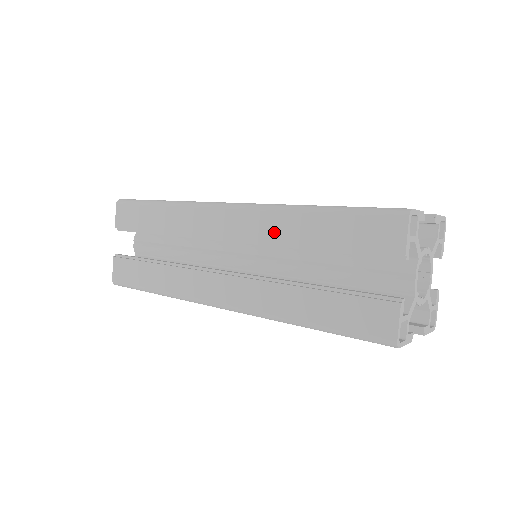
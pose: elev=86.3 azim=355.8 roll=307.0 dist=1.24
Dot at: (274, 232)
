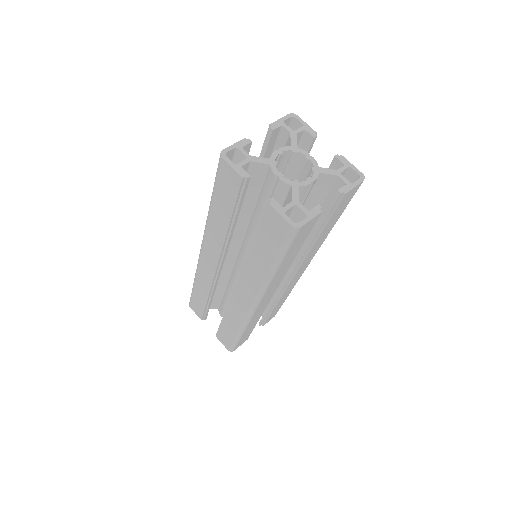
Dot at: (217, 239)
